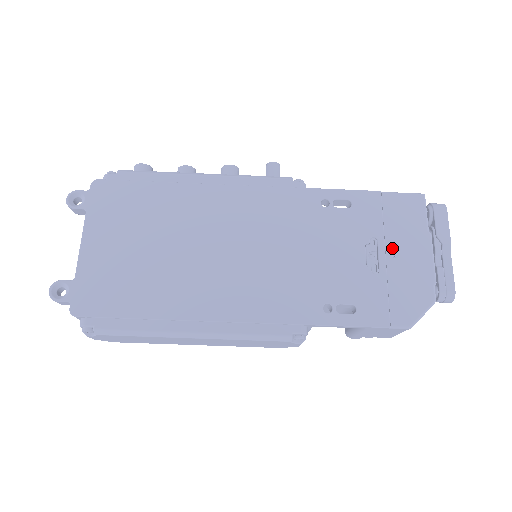
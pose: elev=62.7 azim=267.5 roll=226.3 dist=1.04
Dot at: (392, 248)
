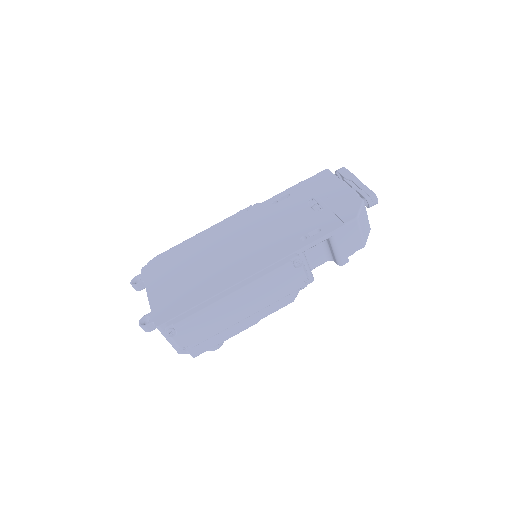
Dot at: (324, 196)
